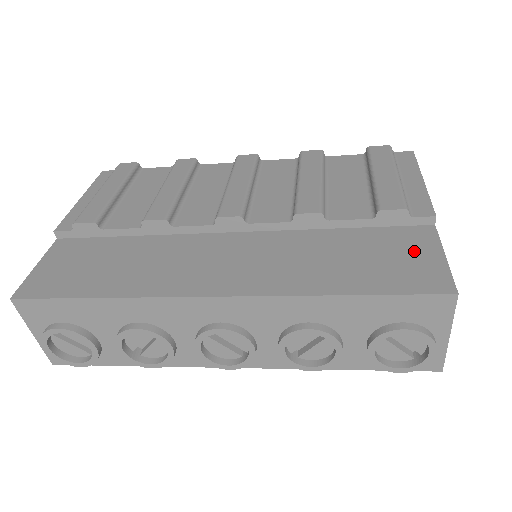
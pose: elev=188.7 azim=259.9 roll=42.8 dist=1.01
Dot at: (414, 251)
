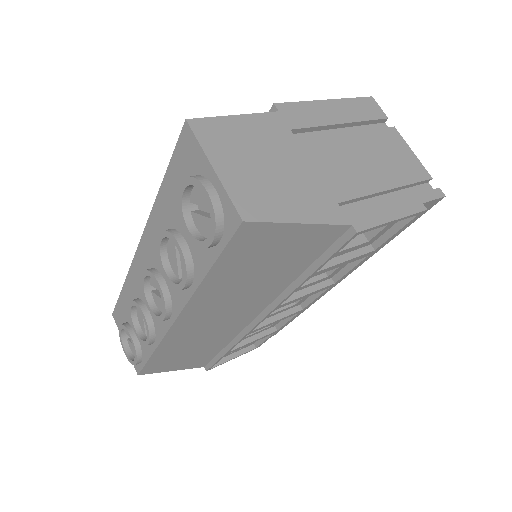
Dot at: occluded
